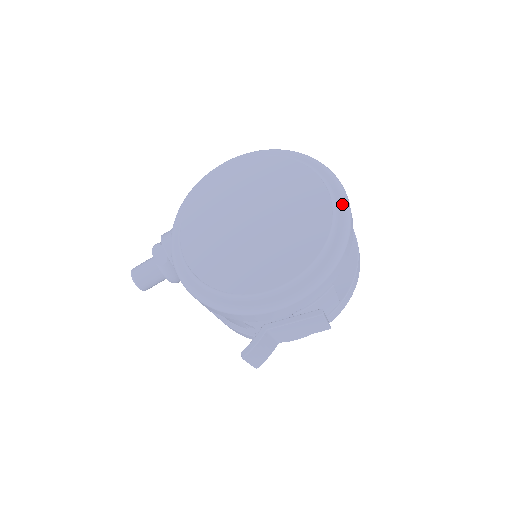
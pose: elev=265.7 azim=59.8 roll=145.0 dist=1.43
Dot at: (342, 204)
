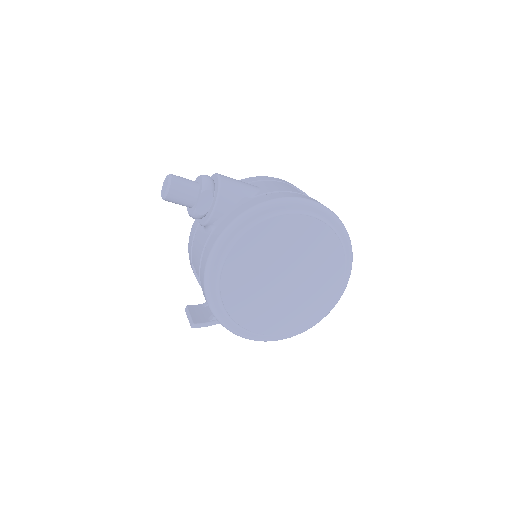
Dot at: (328, 312)
